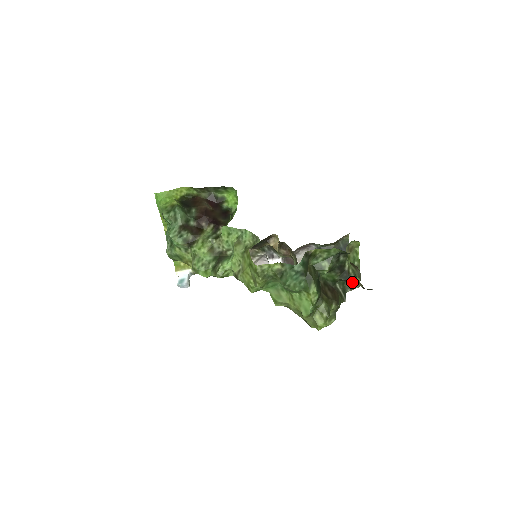
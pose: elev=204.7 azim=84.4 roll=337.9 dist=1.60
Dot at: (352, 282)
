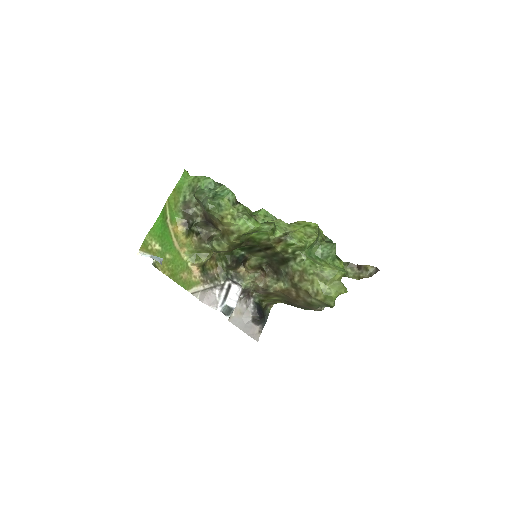
Dot at: occluded
